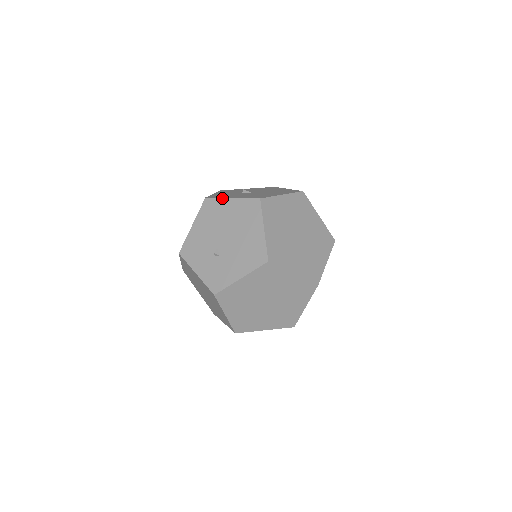
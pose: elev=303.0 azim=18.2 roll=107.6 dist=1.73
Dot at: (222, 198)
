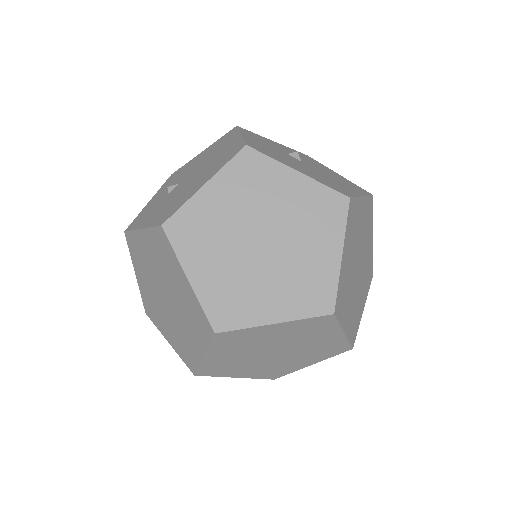
Dot at: (239, 131)
